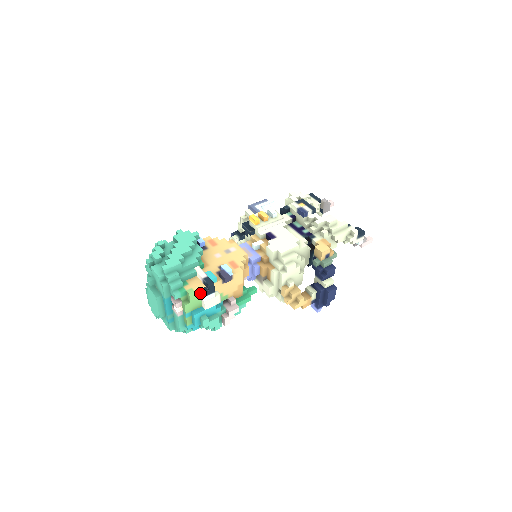
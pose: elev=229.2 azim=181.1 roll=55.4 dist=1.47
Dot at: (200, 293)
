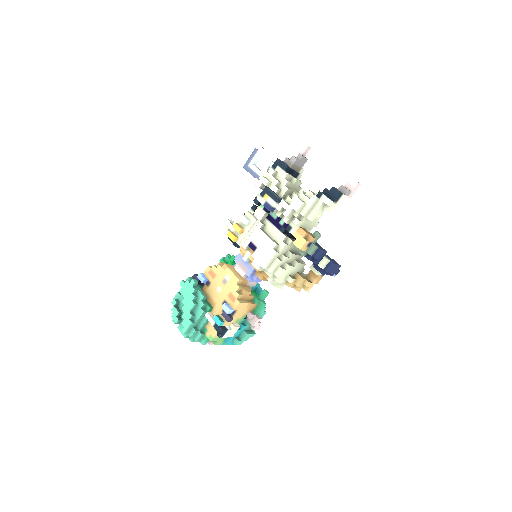
Dot at: occluded
